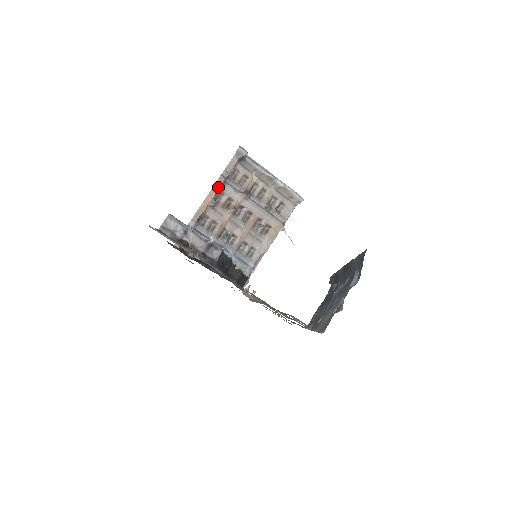
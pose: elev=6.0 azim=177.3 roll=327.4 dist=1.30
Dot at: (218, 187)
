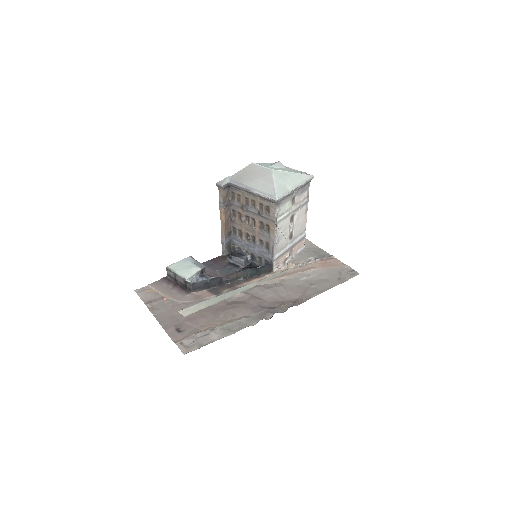
Dot at: (222, 213)
